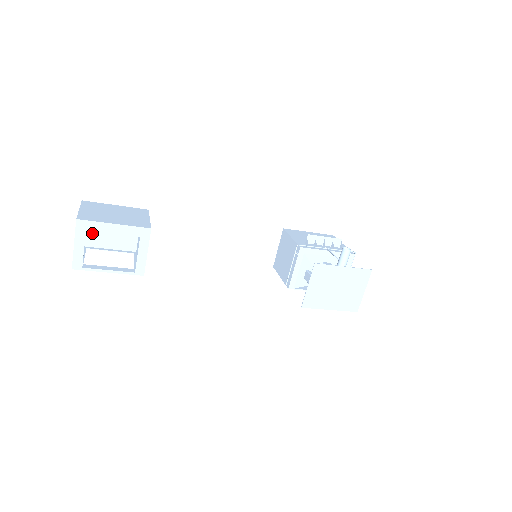
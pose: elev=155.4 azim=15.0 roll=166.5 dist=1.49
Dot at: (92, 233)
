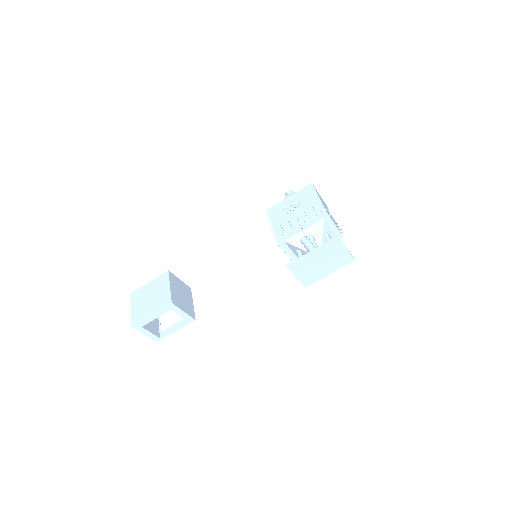
Dot at: occluded
